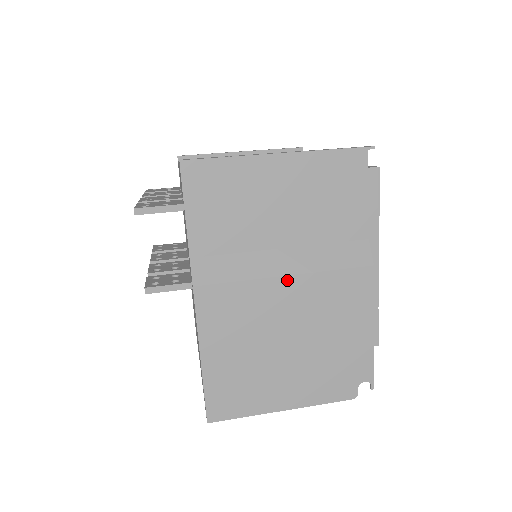
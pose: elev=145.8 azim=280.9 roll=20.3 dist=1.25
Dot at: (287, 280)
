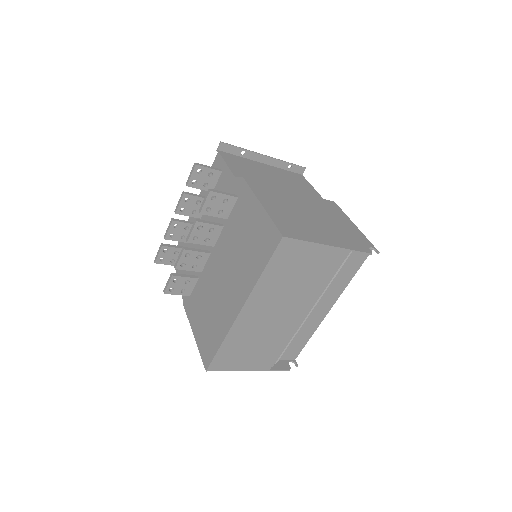
Dot at: (294, 192)
